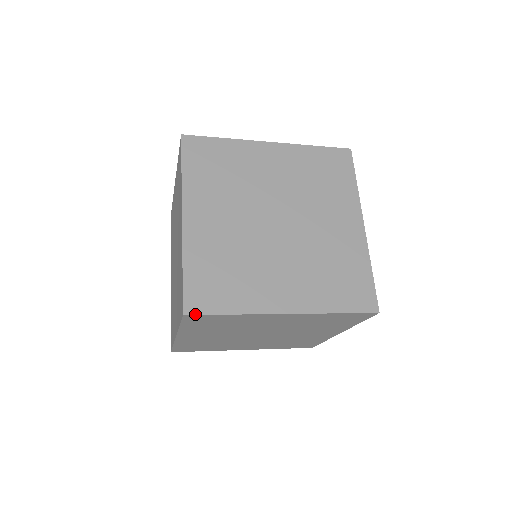
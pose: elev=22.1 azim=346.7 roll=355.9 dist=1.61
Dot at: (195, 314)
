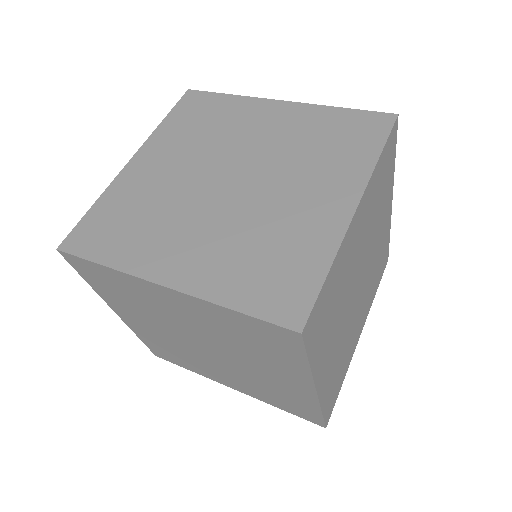
Dot at: occluded
